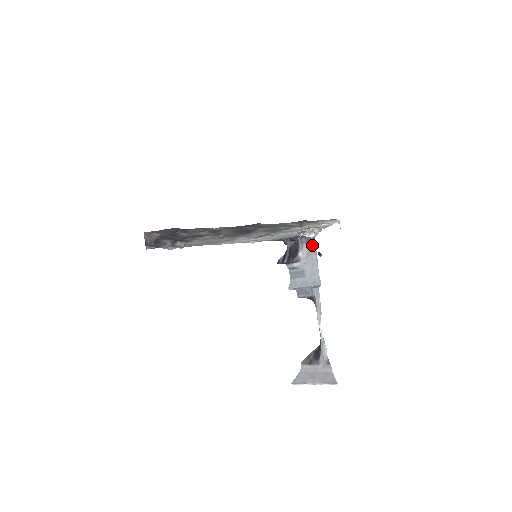
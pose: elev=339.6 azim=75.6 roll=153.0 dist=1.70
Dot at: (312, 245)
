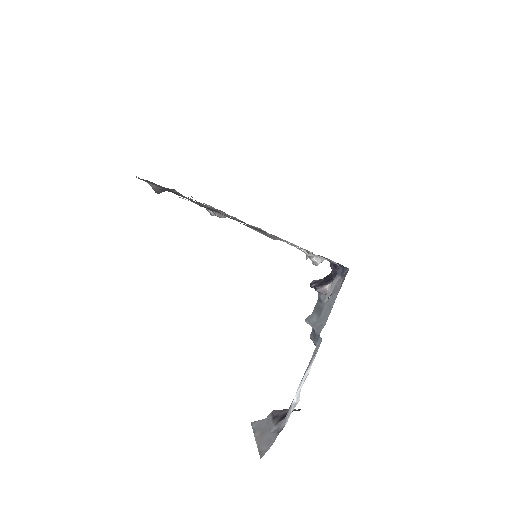
Dot at: (342, 281)
